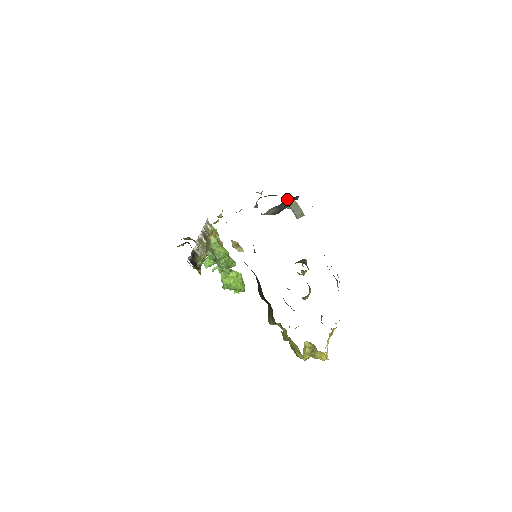
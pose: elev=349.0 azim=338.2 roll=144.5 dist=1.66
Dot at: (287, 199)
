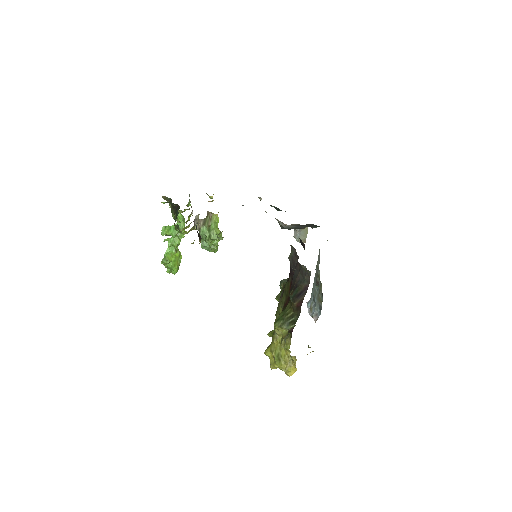
Dot at: (311, 224)
